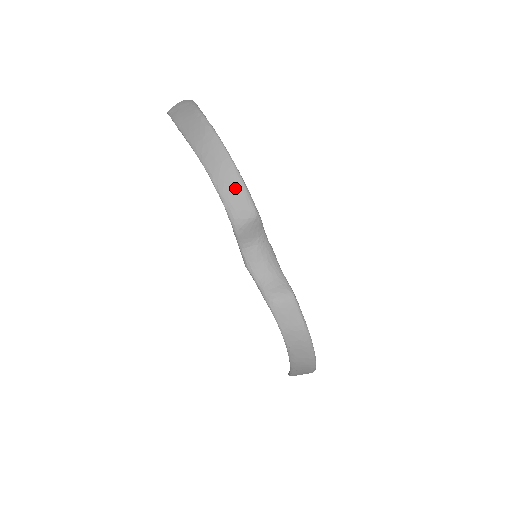
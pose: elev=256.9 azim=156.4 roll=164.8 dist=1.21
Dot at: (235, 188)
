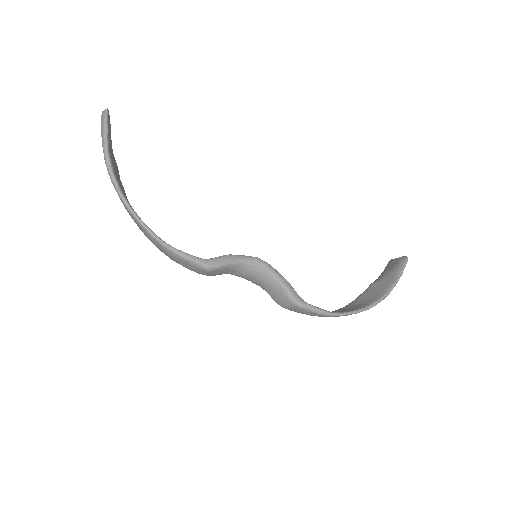
Dot at: (175, 258)
